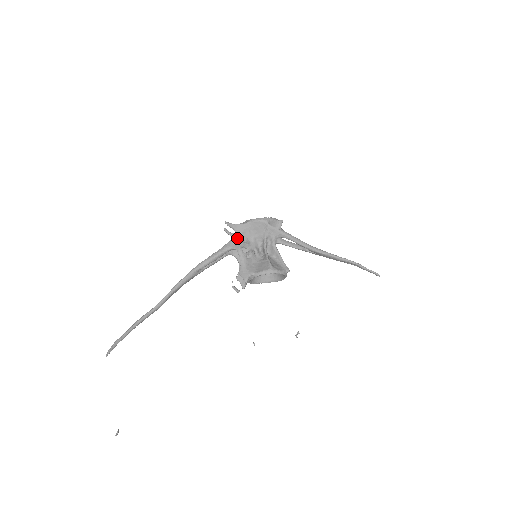
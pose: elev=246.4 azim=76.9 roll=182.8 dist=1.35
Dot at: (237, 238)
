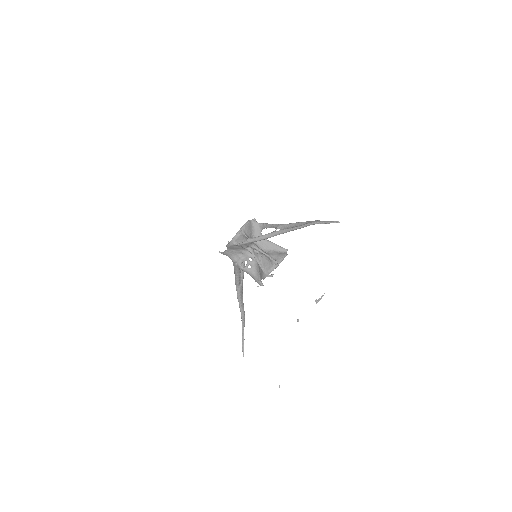
Dot at: (233, 260)
